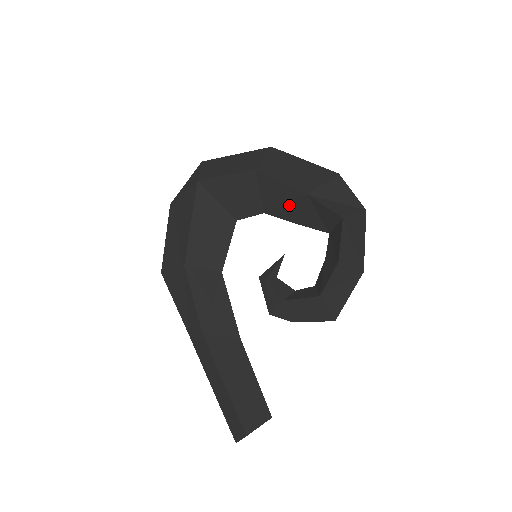
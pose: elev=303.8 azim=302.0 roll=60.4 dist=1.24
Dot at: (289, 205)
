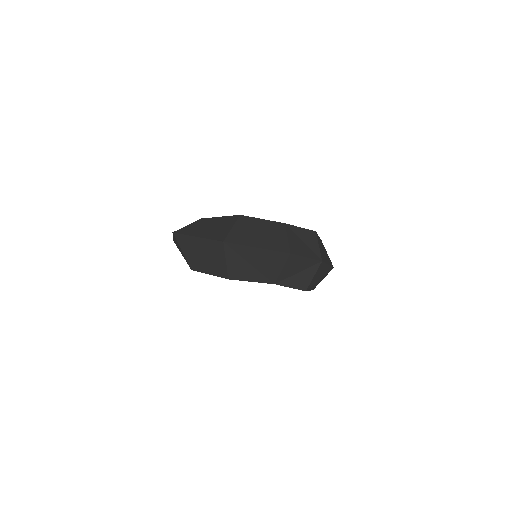
Dot at: occluded
